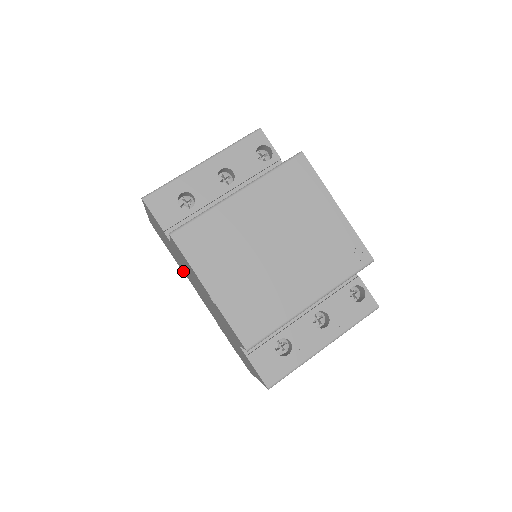
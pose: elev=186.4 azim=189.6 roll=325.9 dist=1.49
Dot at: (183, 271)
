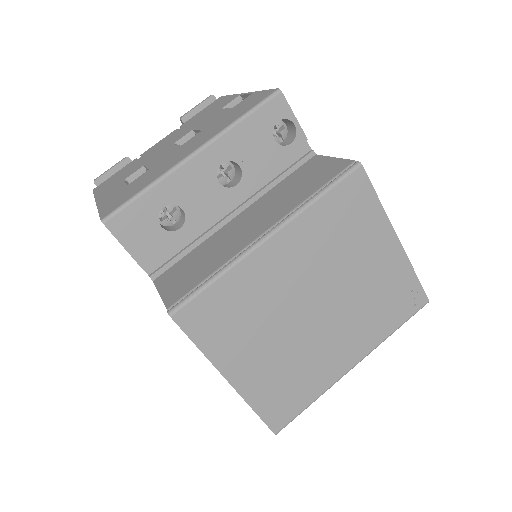
Dot at: occluded
